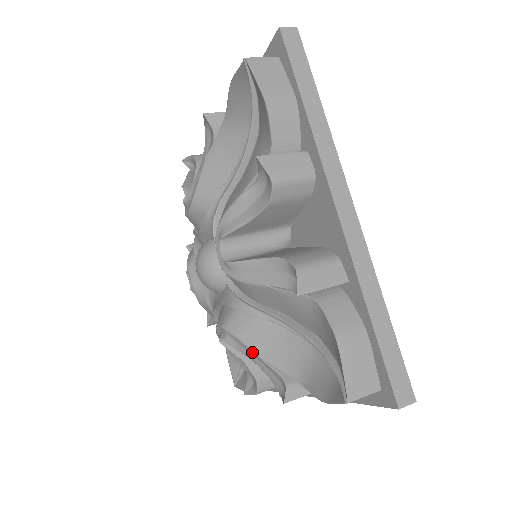
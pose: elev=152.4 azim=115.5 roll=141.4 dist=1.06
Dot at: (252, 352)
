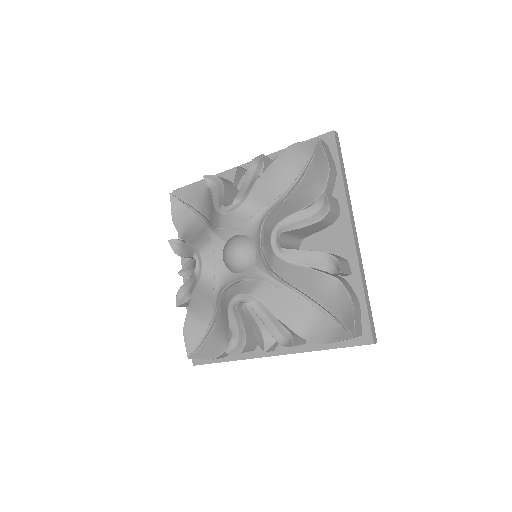
Dot at: (270, 313)
